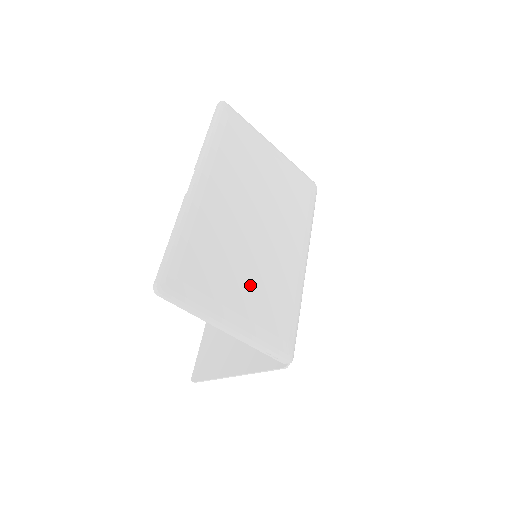
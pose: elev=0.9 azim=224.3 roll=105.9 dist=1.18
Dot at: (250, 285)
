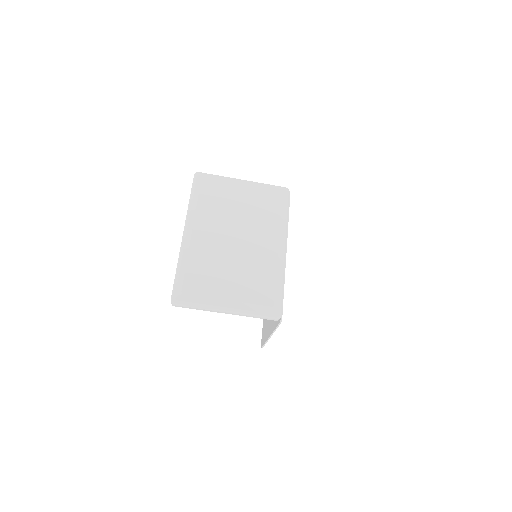
Dot at: (235, 280)
